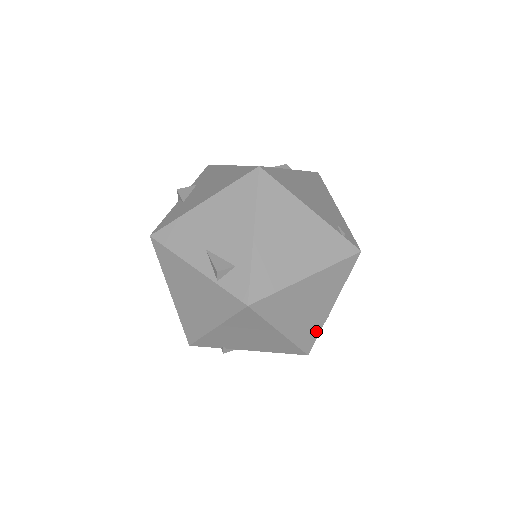
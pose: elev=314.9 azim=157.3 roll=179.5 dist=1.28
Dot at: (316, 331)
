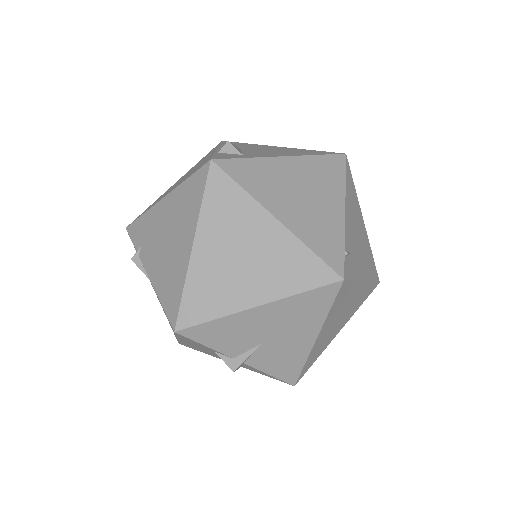
Dot at: (213, 311)
